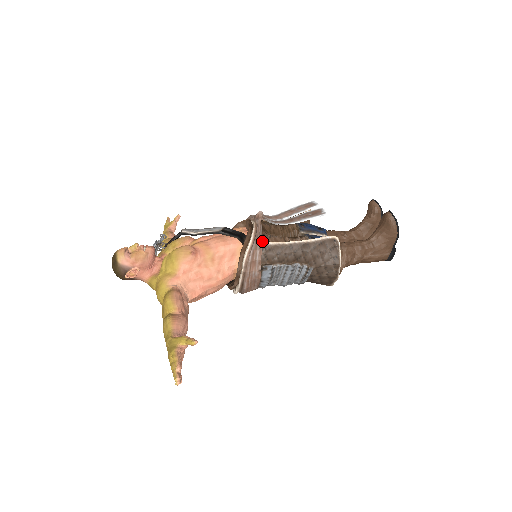
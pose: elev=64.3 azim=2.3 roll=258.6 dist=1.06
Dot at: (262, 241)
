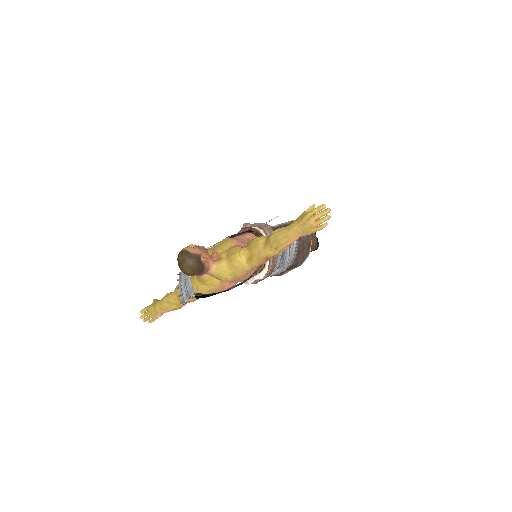
Dot at: occluded
